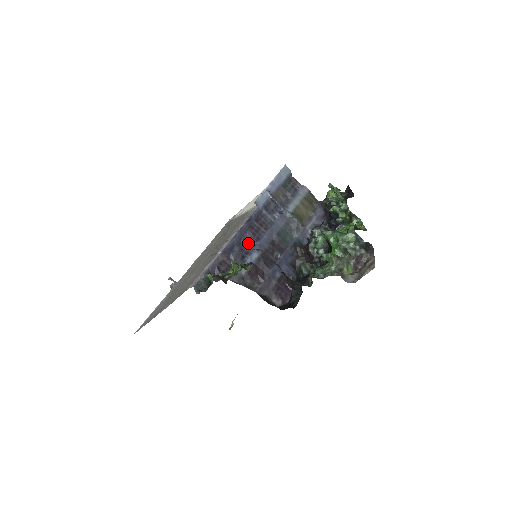
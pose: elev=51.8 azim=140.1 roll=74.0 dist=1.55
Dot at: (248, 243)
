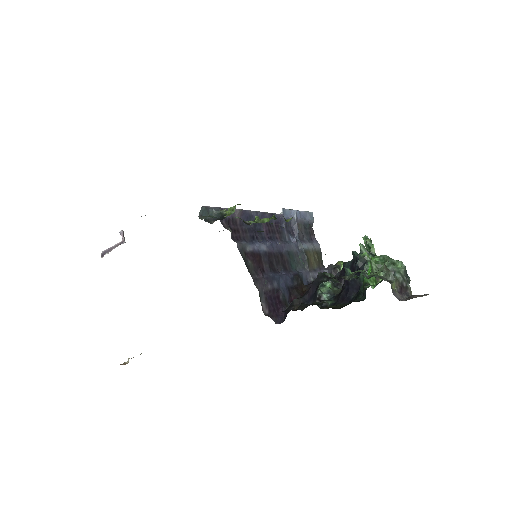
Dot at: (261, 232)
